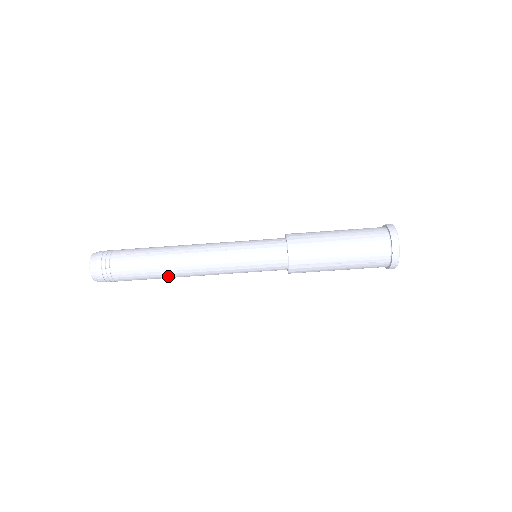
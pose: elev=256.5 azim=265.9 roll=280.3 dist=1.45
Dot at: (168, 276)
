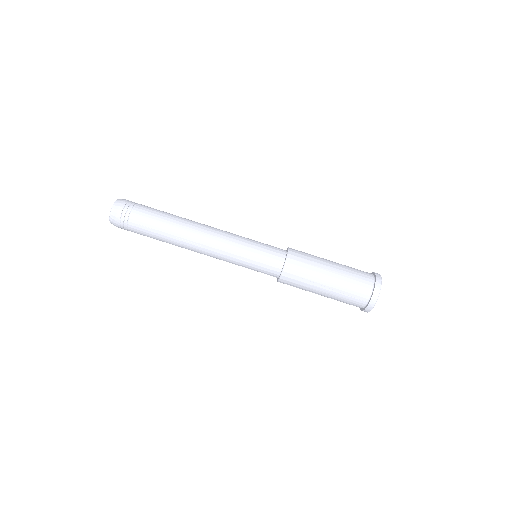
Dot at: (175, 242)
